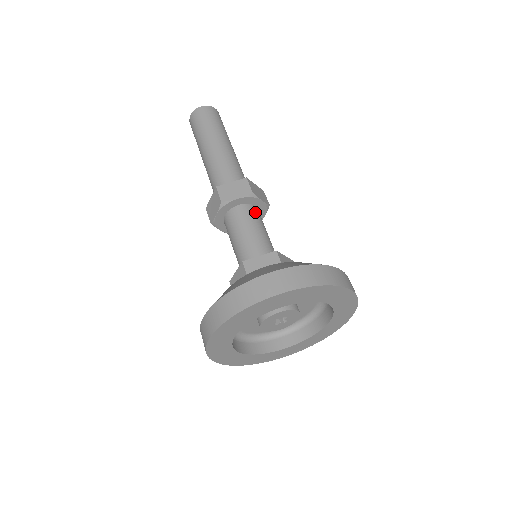
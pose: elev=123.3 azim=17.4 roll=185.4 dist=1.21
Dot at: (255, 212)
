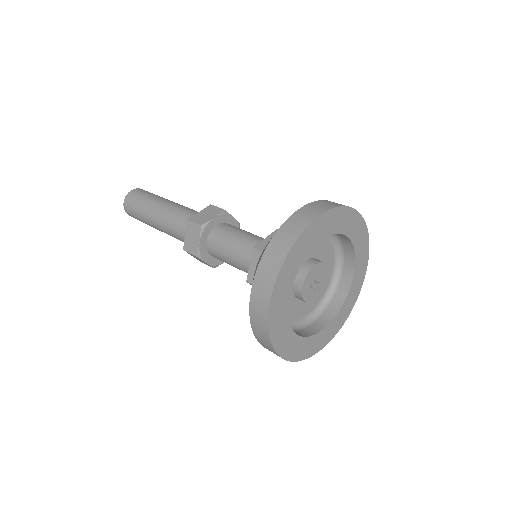
Dot at: occluded
